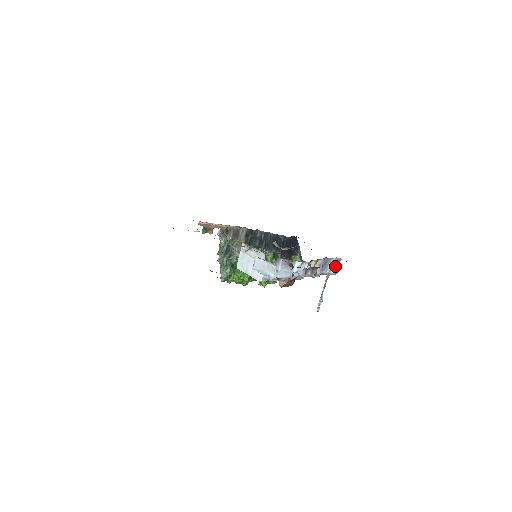
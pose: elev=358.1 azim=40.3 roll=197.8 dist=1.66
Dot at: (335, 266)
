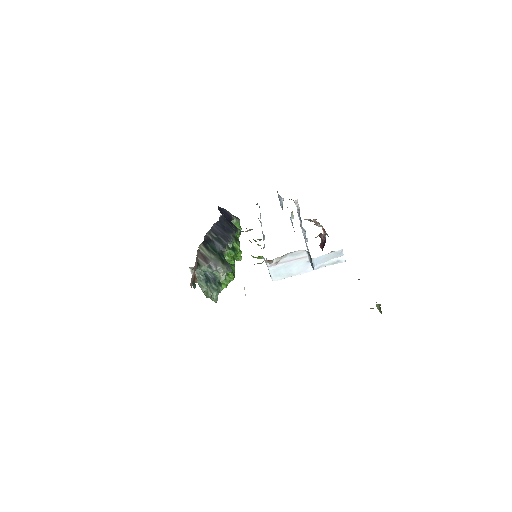
Dot at: (281, 198)
